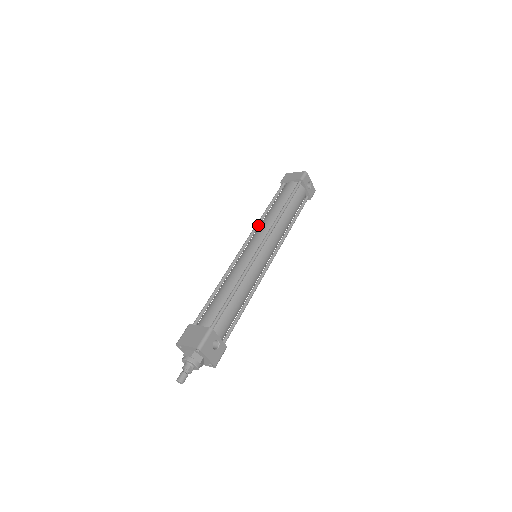
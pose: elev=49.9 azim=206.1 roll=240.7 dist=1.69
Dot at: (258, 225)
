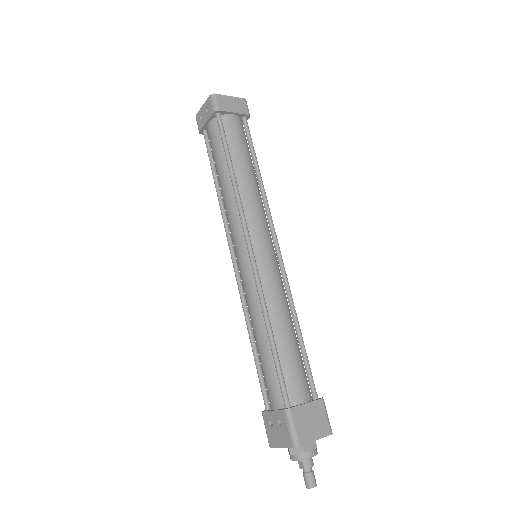
Dot at: (241, 203)
